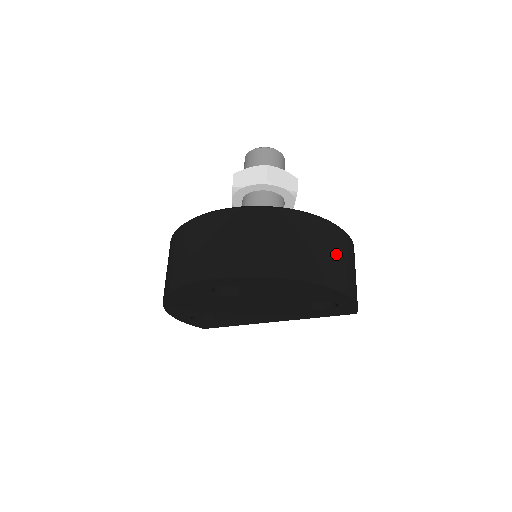
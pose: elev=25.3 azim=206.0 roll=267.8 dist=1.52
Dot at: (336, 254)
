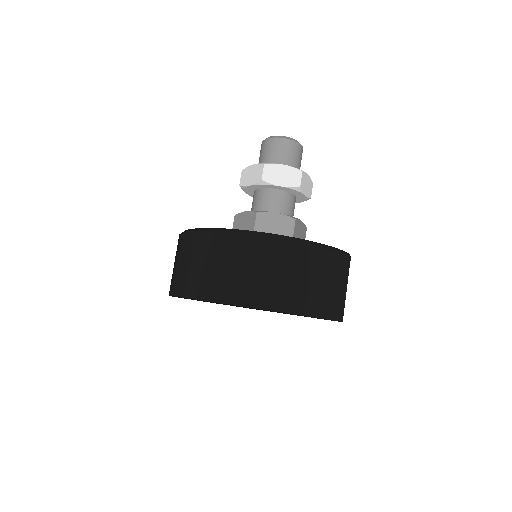
Dot at: (295, 275)
